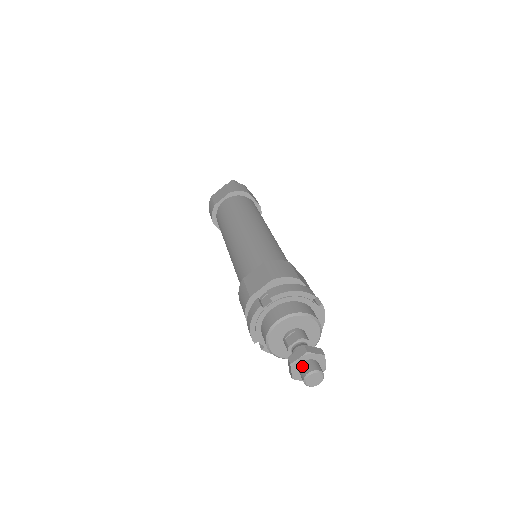
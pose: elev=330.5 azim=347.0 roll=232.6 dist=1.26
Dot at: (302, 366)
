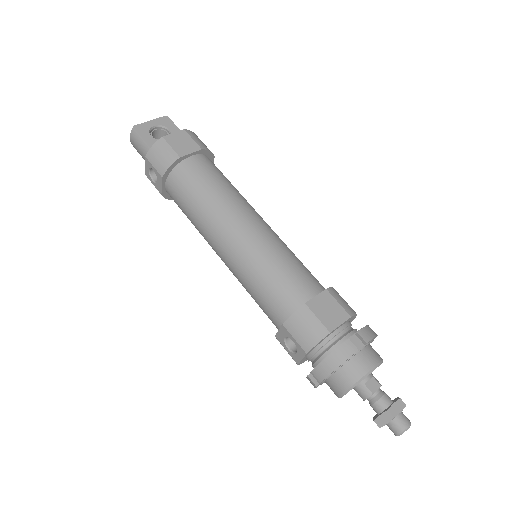
Dot at: (399, 418)
